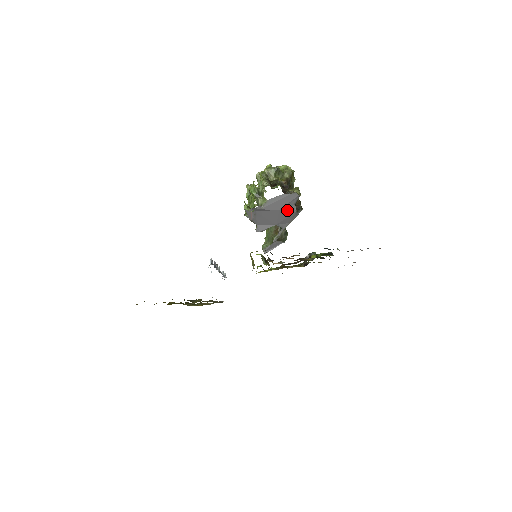
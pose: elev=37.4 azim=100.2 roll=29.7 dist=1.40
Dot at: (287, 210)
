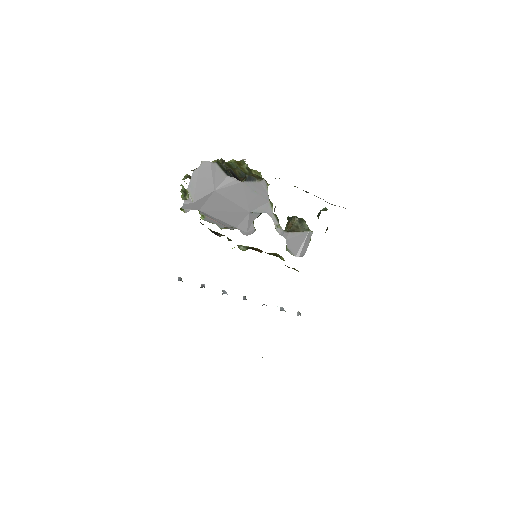
Dot at: (227, 186)
